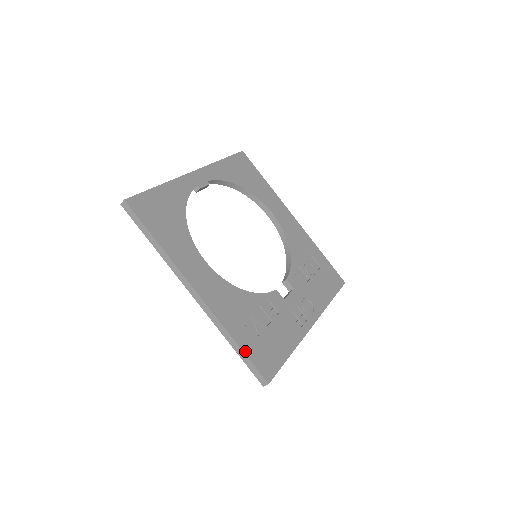
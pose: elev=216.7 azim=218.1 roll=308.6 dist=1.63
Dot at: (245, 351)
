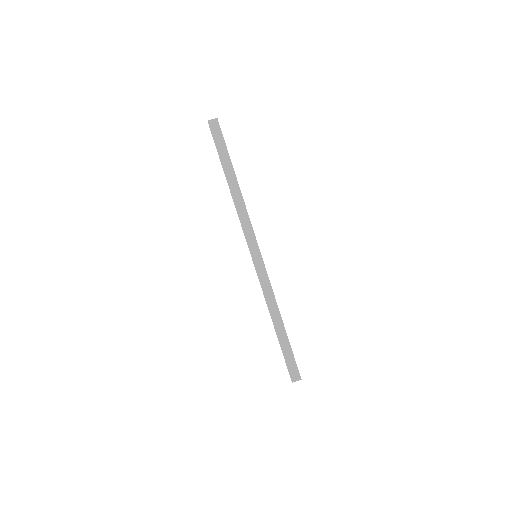
Dot at: occluded
